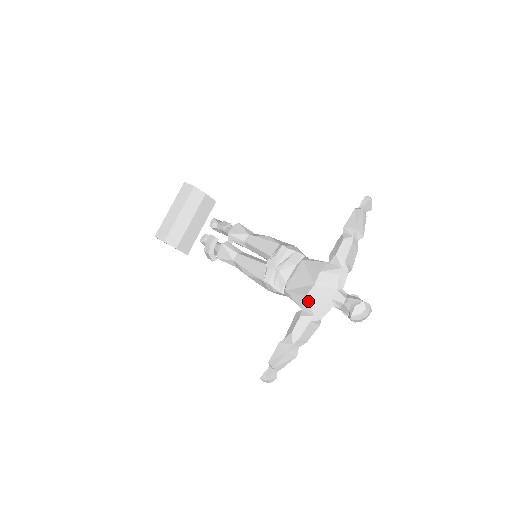
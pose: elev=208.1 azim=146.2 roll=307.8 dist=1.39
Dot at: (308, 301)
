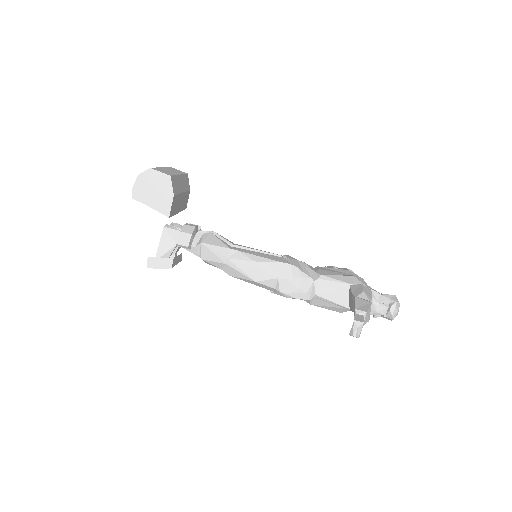
Dot at: (358, 279)
